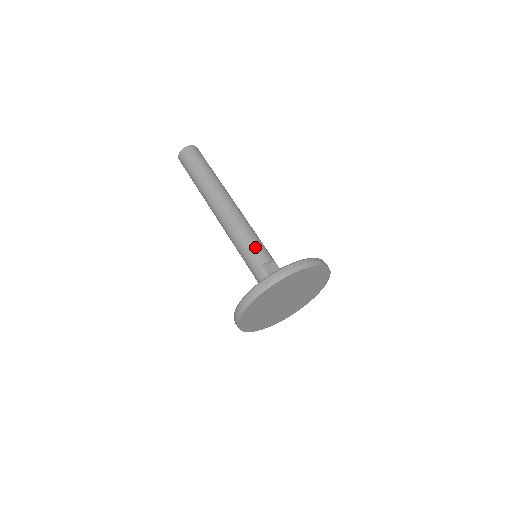
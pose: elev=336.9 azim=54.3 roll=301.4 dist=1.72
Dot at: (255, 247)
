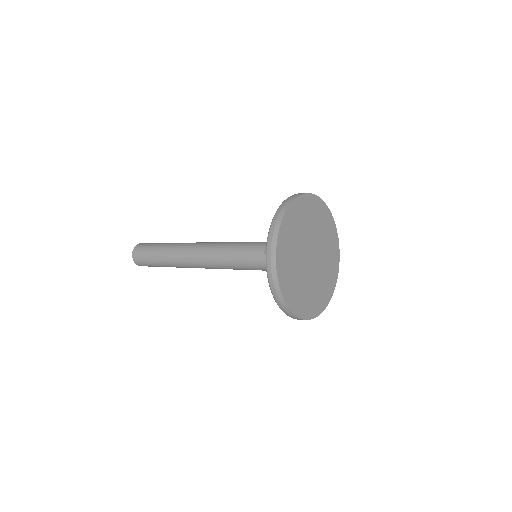
Dot at: (246, 249)
